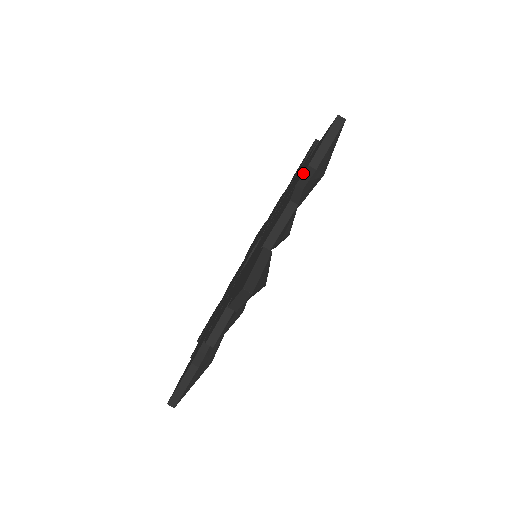
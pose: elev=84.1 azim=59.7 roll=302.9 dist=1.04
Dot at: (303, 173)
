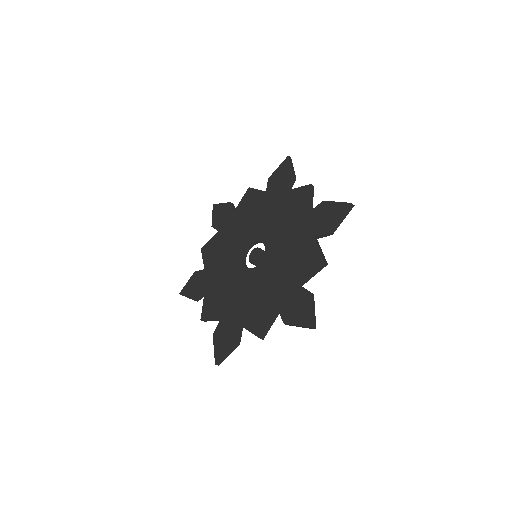
Dot at: (323, 234)
